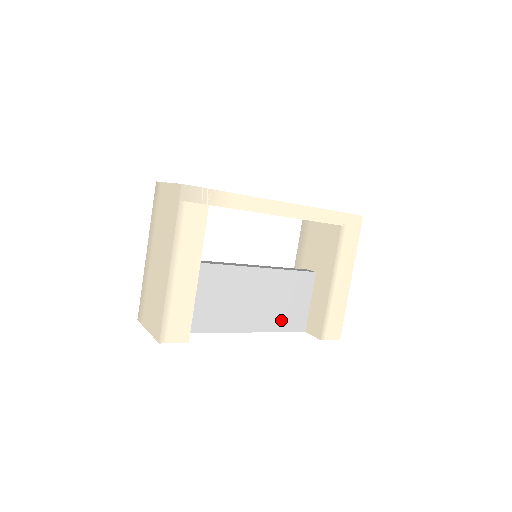
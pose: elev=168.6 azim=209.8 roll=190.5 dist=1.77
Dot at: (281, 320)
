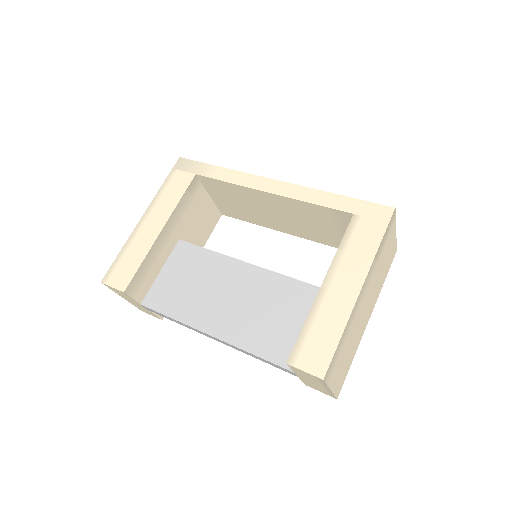
Dot at: (261, 338)
